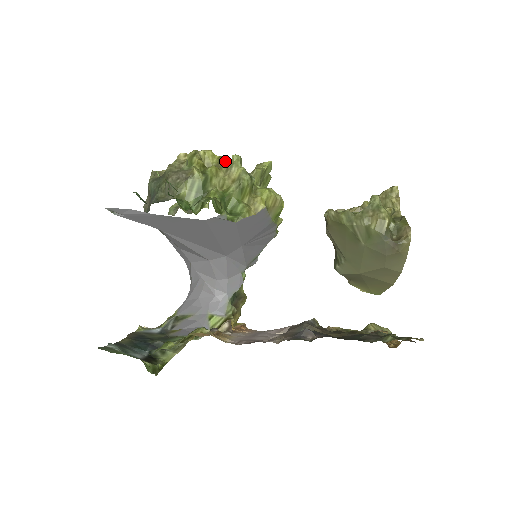
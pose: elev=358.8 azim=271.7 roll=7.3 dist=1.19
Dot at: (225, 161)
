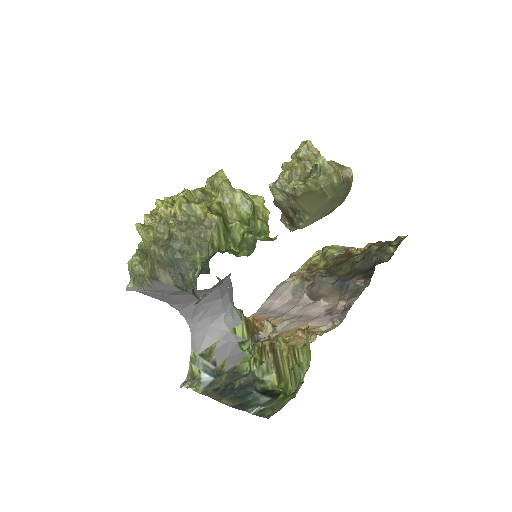
Dot at: (204, 192)
